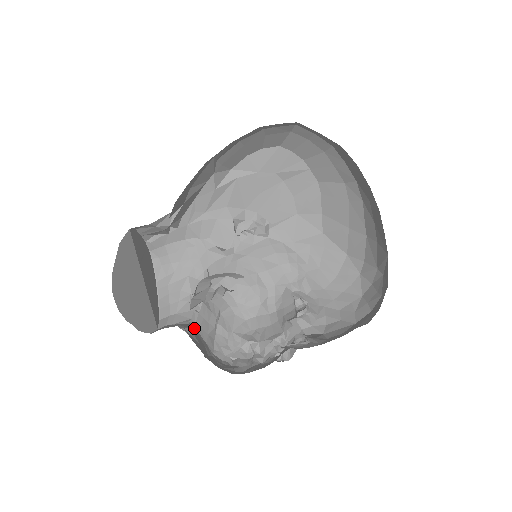
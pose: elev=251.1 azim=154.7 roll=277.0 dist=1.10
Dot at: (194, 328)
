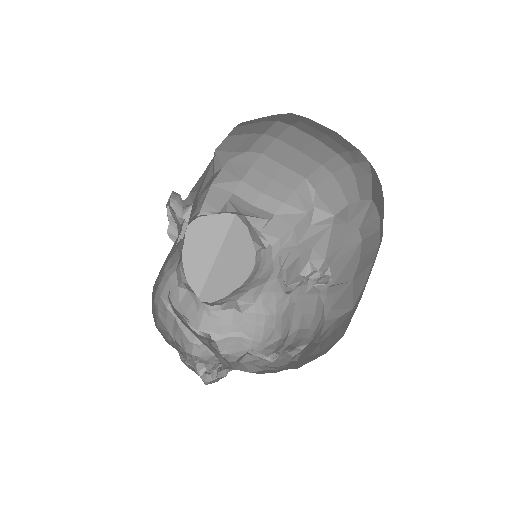
Dot at: (202, 309)
